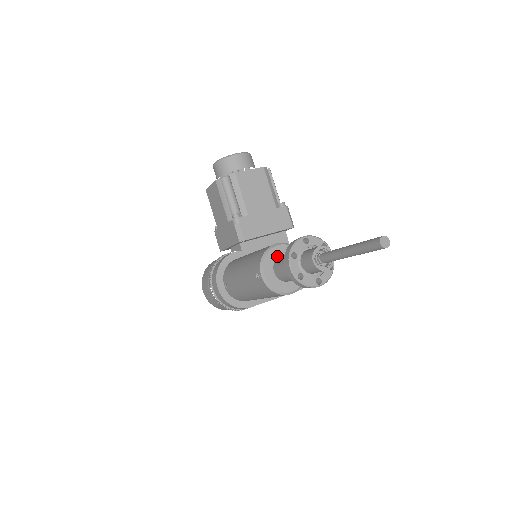
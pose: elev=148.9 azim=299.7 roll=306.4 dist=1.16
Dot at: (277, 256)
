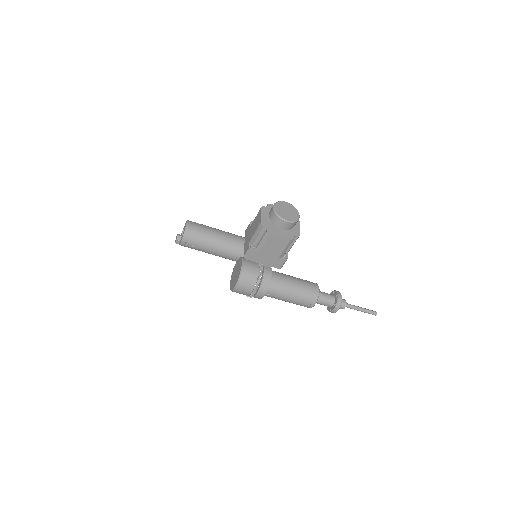
Dot at: occluded
